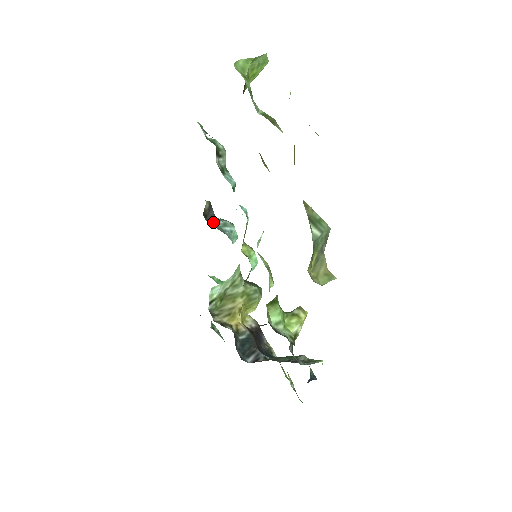
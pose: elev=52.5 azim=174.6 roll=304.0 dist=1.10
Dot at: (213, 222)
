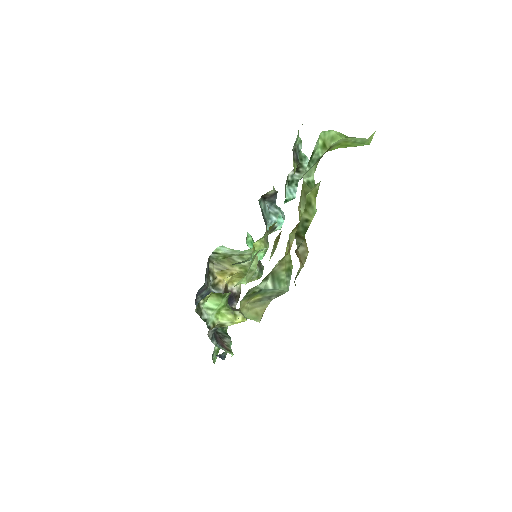
Dot at: (269, 205)
